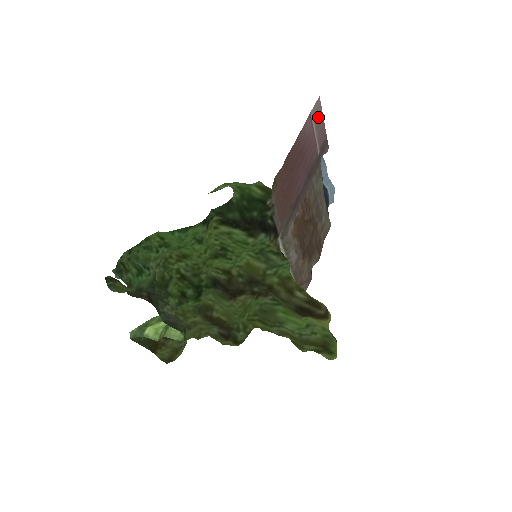
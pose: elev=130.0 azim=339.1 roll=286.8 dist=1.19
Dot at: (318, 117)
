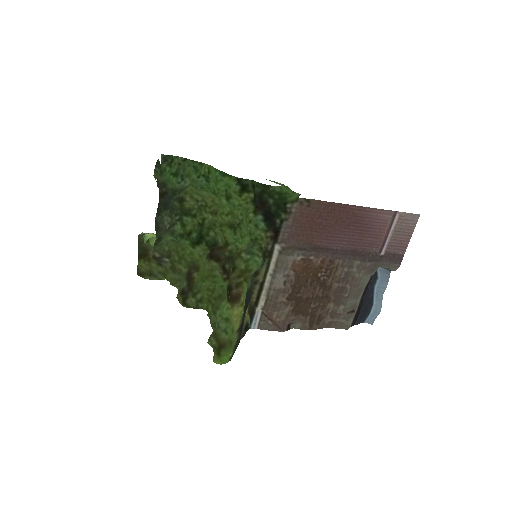
Dot at: (405, 227)
